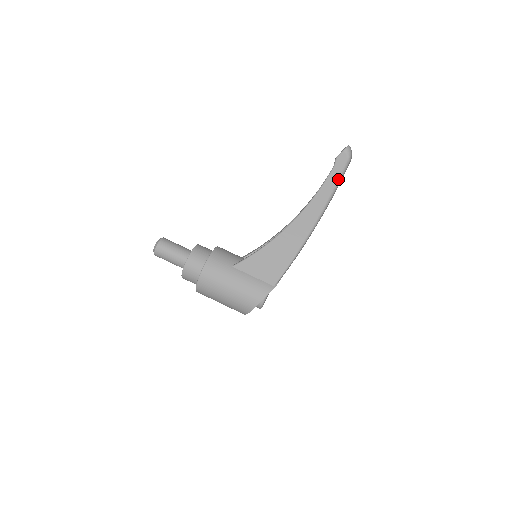
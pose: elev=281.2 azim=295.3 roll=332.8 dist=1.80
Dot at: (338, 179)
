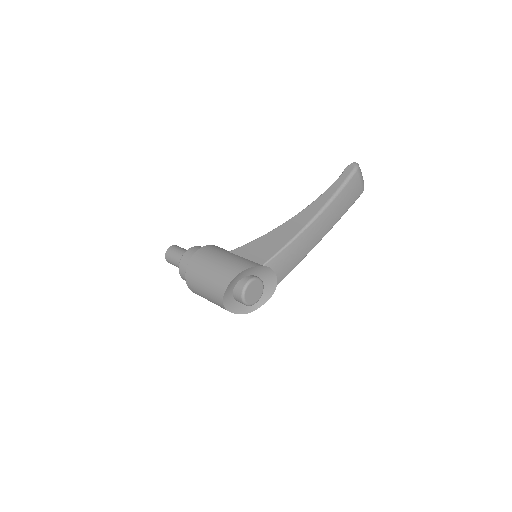
Dot at: (344, 181)
